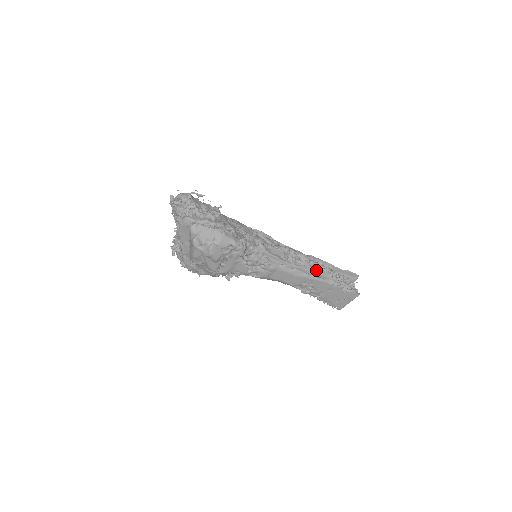
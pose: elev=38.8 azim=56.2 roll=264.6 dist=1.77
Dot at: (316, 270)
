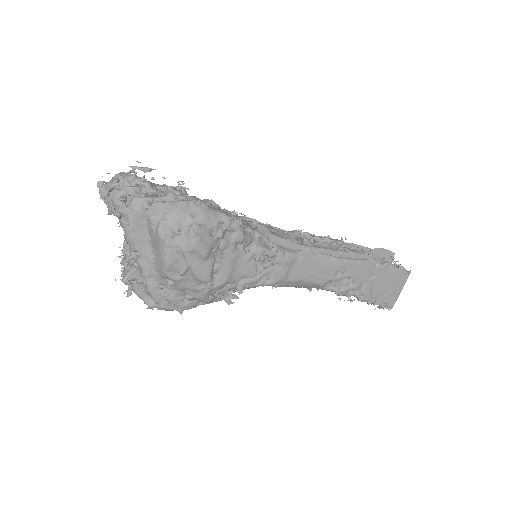
Dot at: (345, 250)
